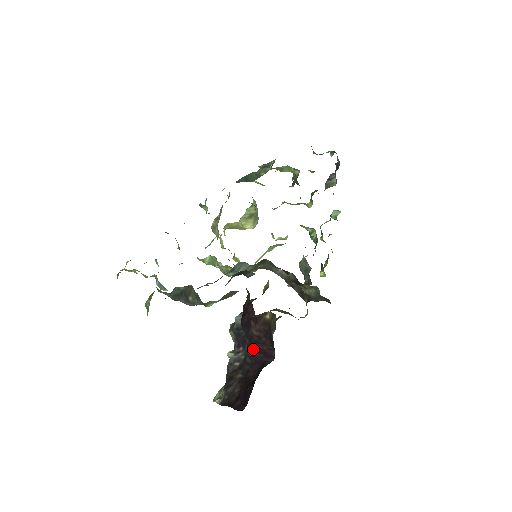
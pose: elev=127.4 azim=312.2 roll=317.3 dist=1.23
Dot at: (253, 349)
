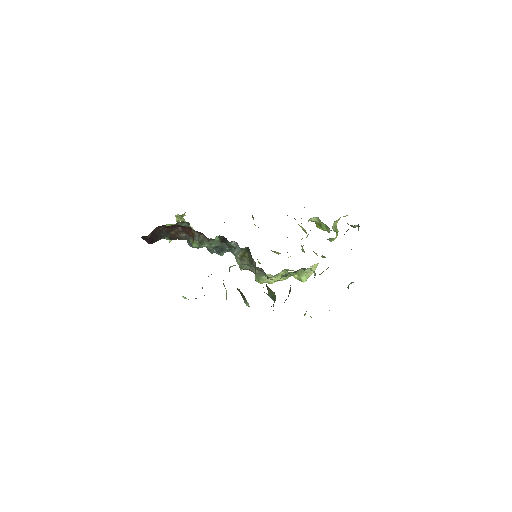
Dot at: occluded
